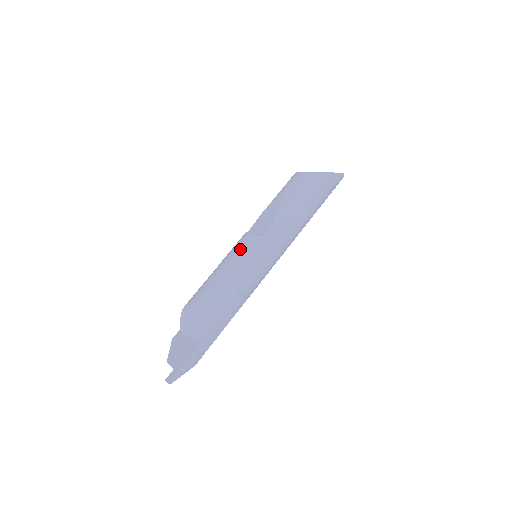
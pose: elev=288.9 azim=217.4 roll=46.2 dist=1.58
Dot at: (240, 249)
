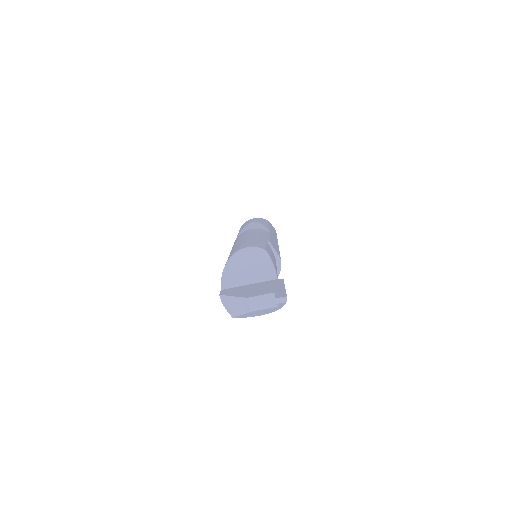
Dot at: (257, 231)
